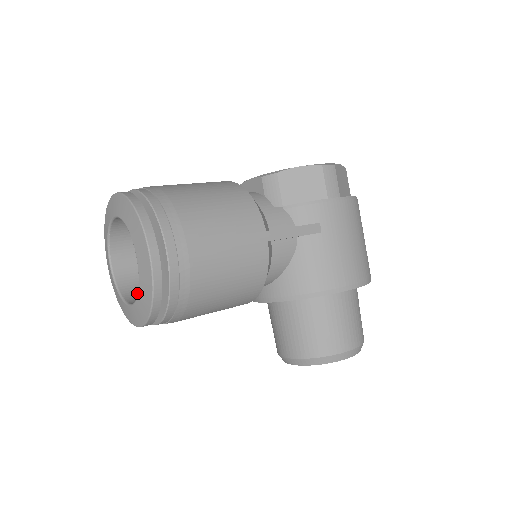
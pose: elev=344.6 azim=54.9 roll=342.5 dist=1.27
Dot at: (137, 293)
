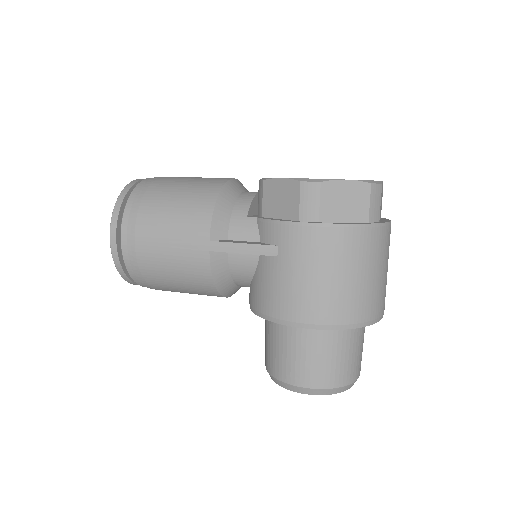
Dot at: occluded
